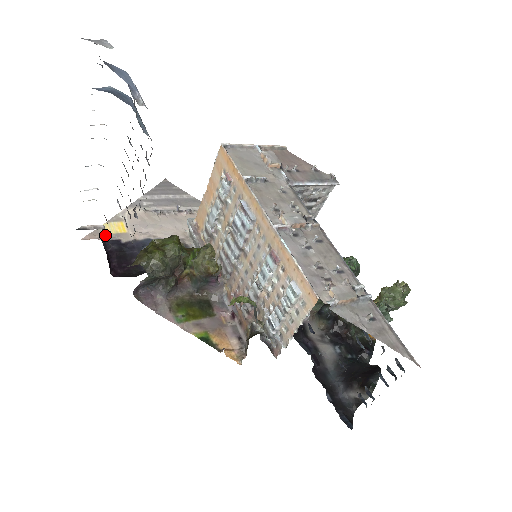
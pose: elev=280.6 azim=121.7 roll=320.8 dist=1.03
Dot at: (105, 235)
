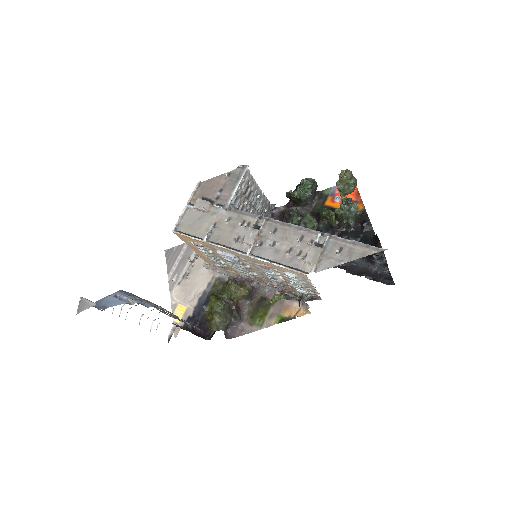
Dot at: occluded
